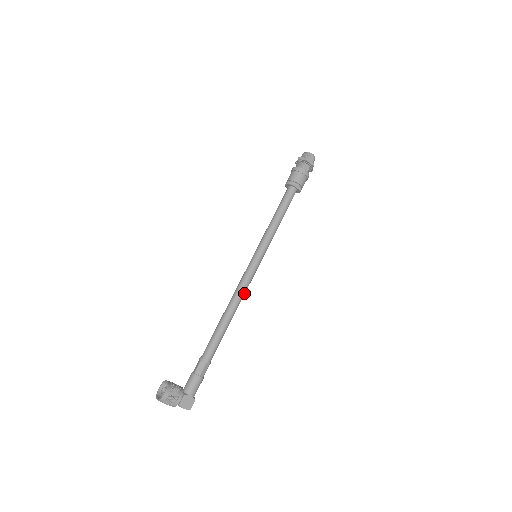
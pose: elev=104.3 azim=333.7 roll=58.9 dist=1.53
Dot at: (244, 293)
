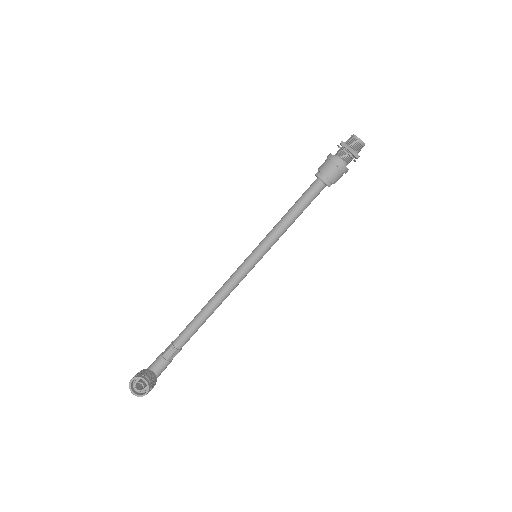
Dot at: occluded
